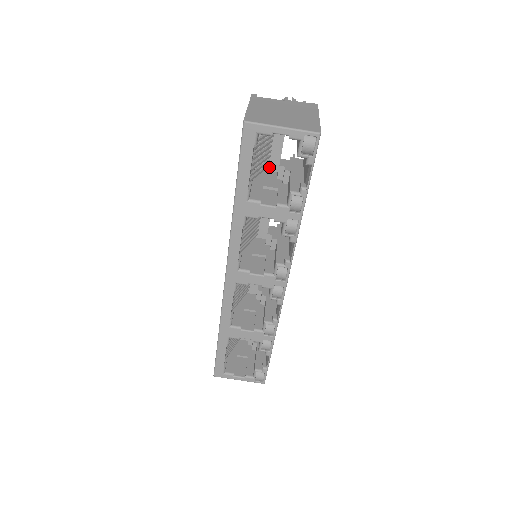
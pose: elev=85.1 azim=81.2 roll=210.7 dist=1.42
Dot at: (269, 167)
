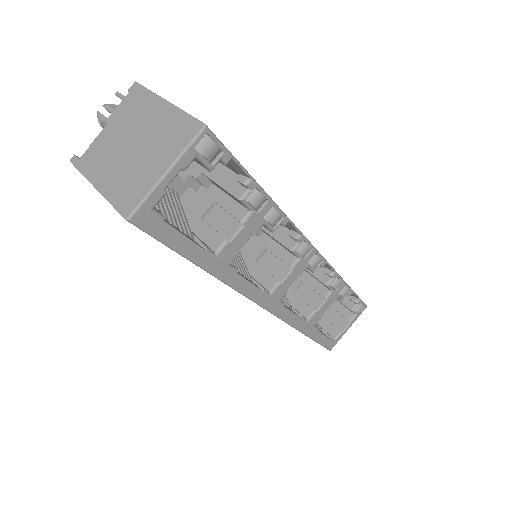
Dot at: (178, 194)
